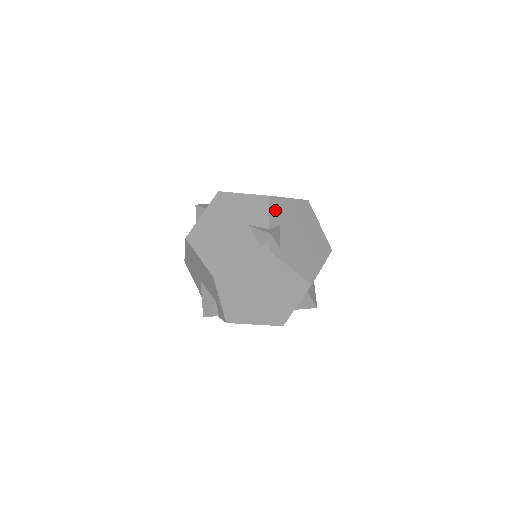
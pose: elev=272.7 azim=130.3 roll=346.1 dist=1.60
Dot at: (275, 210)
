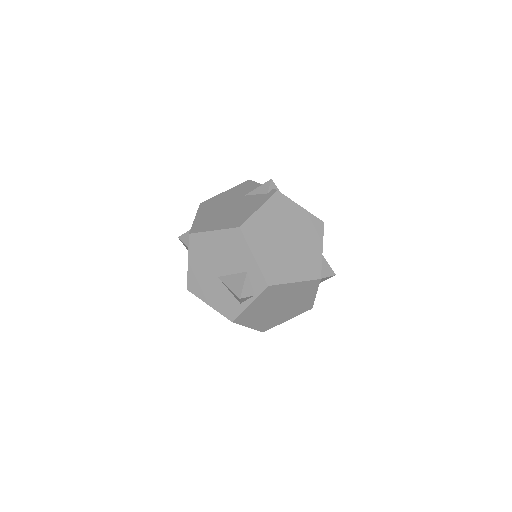
Dot at: occluded
